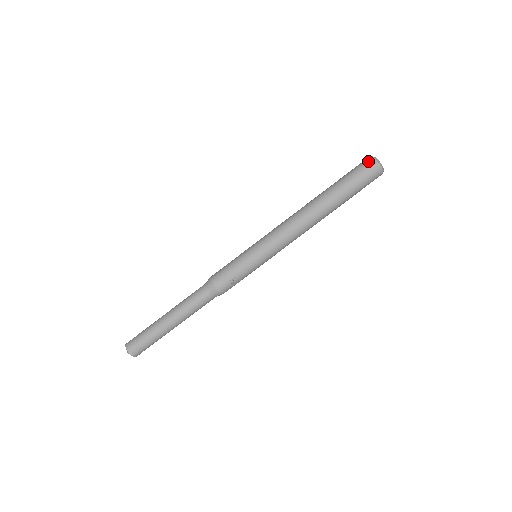
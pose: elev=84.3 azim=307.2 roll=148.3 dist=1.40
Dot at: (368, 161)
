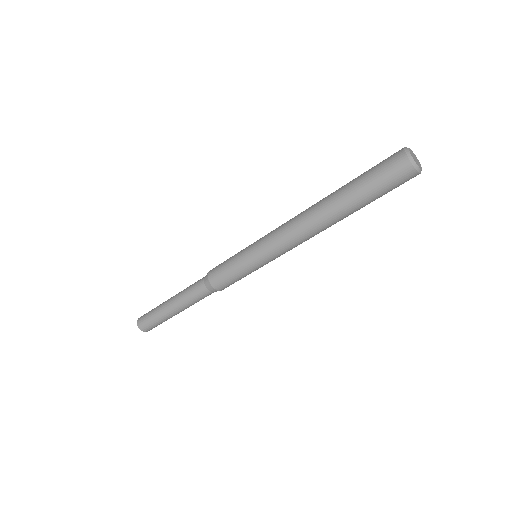
Dot at: (408, 175)
